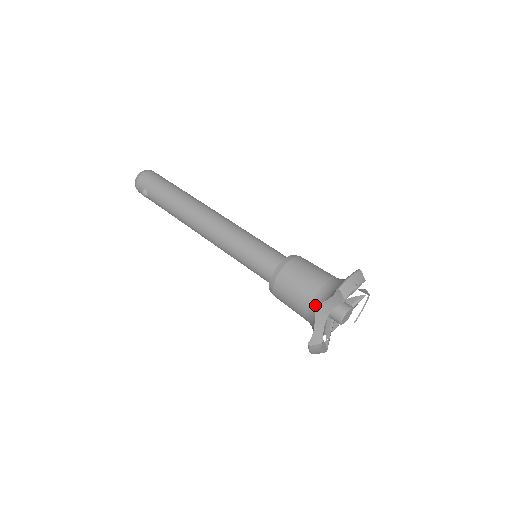
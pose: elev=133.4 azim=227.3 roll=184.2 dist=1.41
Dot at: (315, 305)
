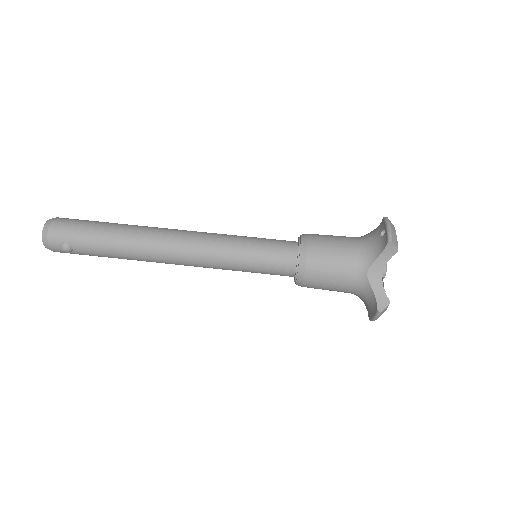
Dot at: (363, 271)
